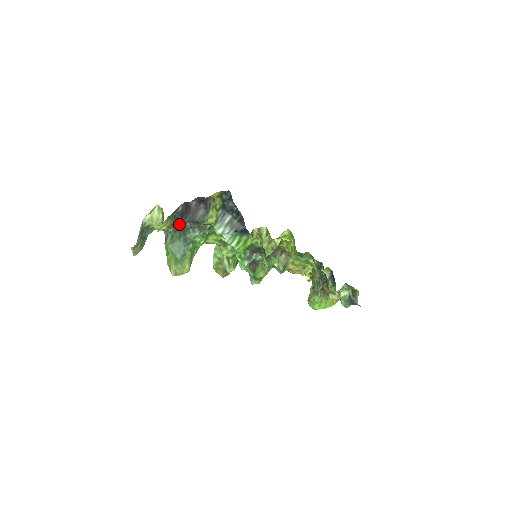
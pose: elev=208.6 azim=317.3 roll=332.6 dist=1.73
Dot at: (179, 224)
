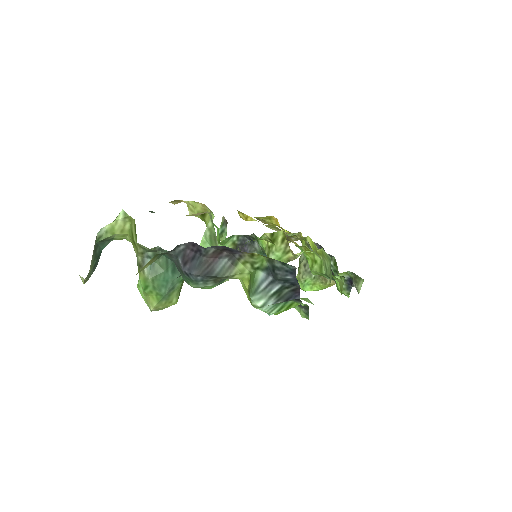
Dot at: (173, 261)
